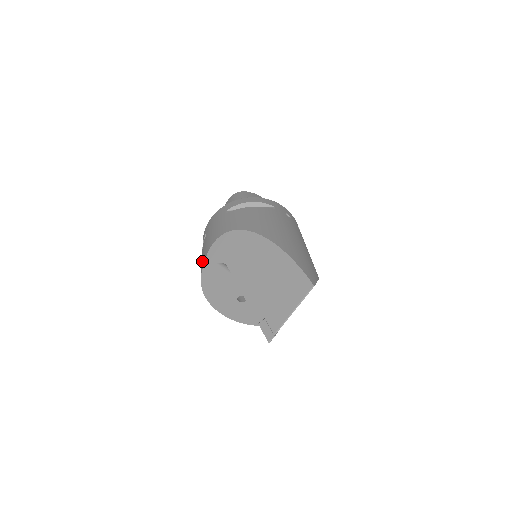
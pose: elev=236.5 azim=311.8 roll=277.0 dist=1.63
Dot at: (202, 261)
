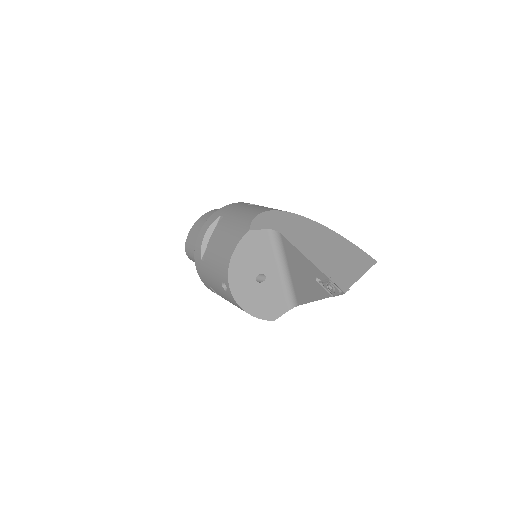
Dot at: (238, 227)
